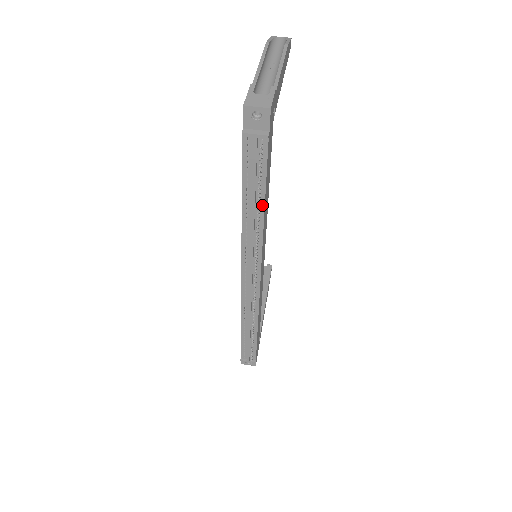
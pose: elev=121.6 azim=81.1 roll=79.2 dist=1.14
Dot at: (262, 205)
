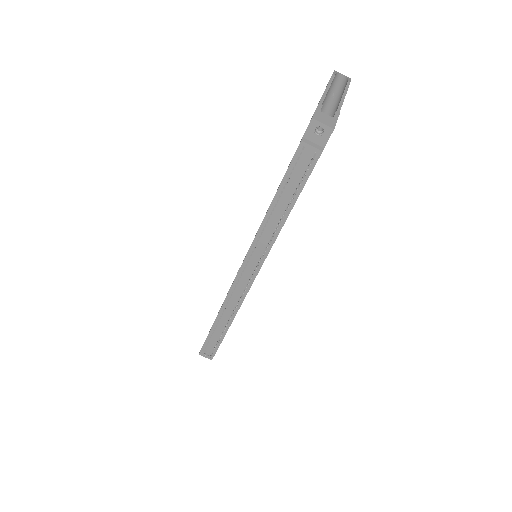
Dot at: (289, 210)
